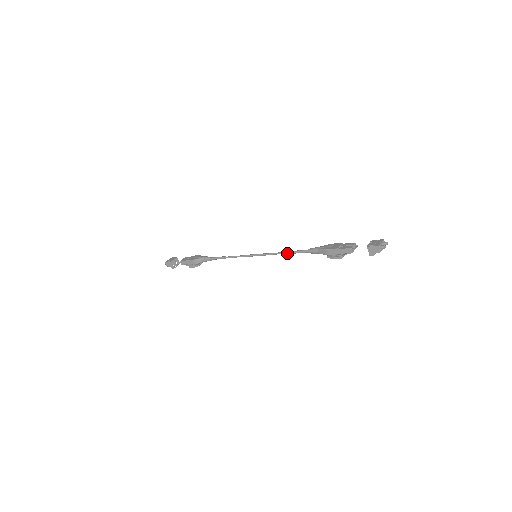
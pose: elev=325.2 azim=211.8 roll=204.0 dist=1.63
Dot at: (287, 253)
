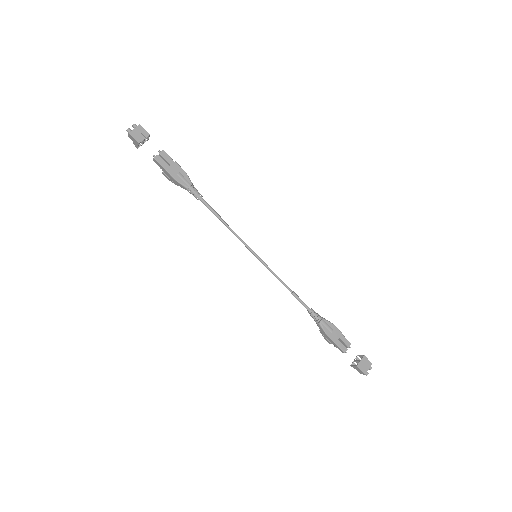
Dot at: occluded
